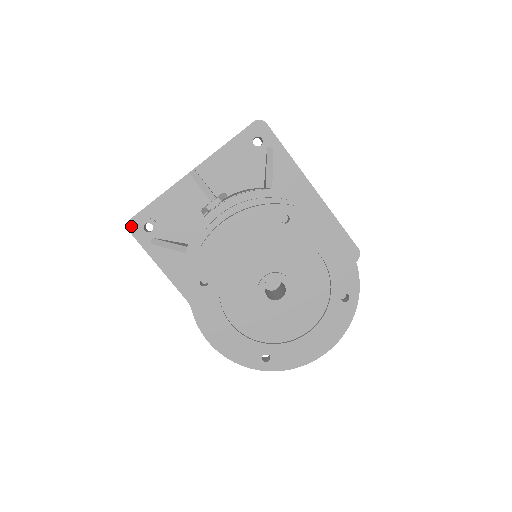
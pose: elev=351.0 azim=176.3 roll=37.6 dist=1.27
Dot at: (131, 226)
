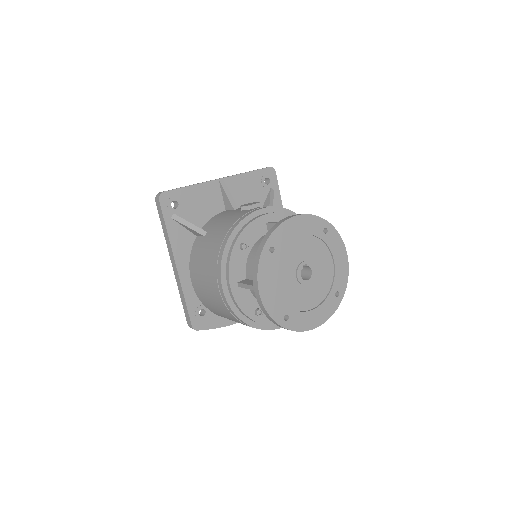
Dot at: (162, 197)
